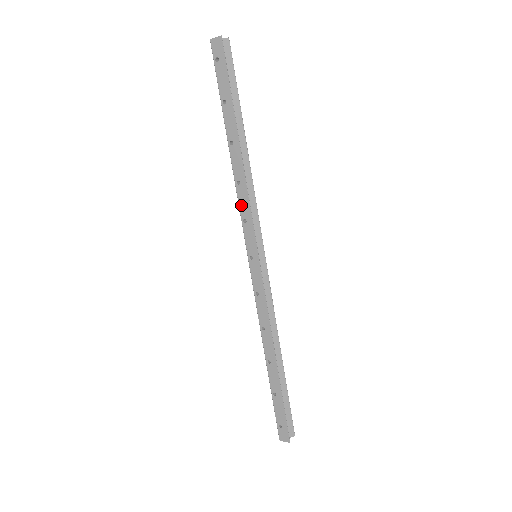
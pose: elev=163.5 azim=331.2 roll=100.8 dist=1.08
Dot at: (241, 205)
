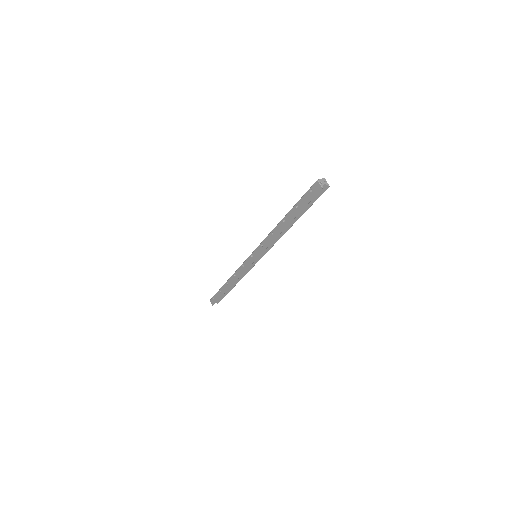
Dot at: (266, 240)
